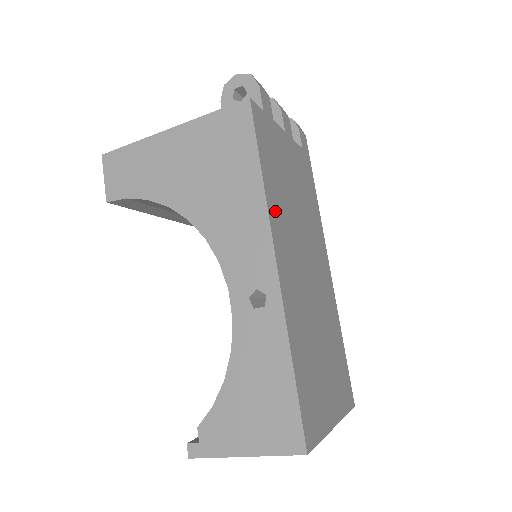
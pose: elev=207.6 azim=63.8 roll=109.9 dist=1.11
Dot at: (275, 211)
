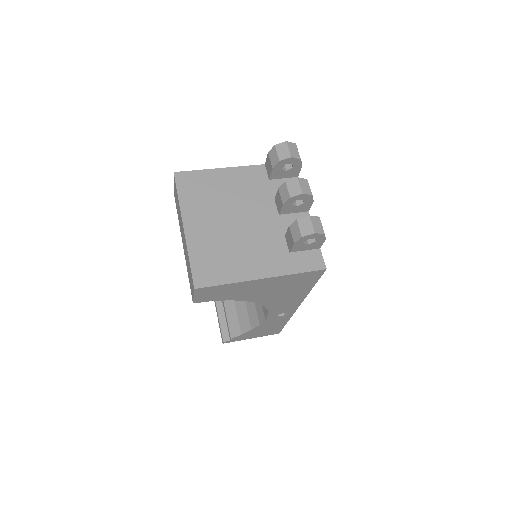
Dot at: occluded
